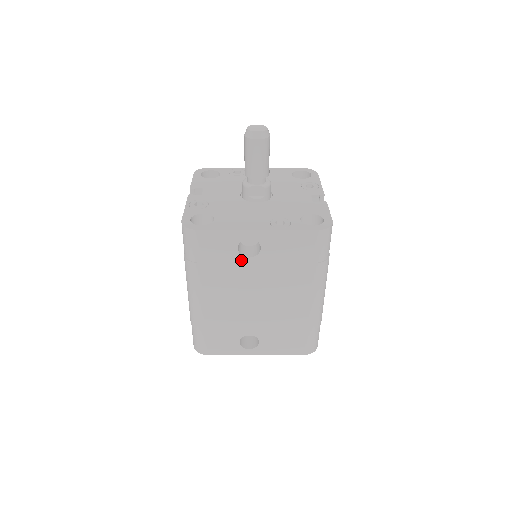
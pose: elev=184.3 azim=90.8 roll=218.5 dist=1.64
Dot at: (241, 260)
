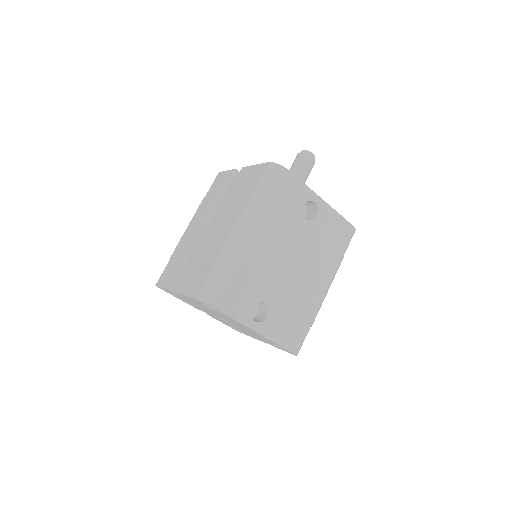
Dot at: (300, 217)
